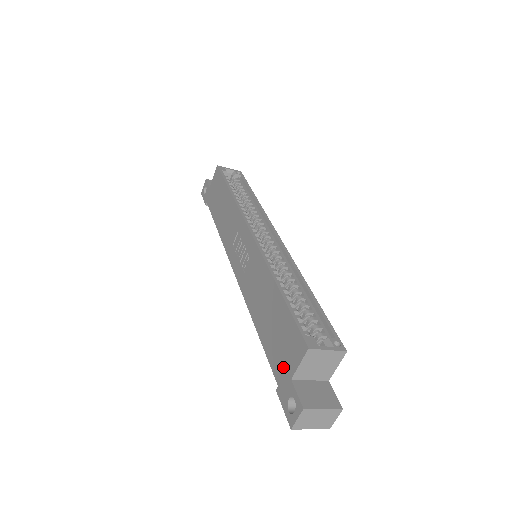
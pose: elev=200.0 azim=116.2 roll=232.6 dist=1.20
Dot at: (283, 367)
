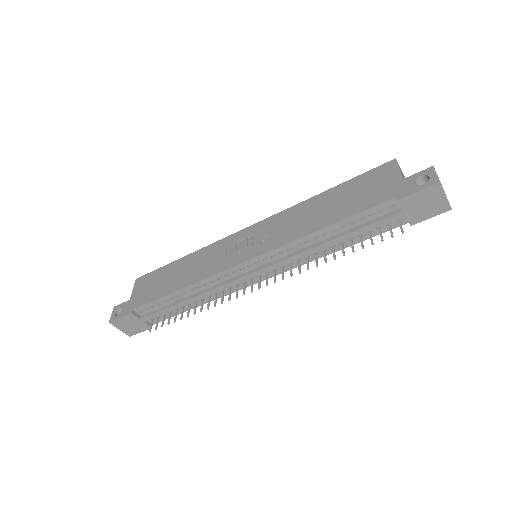
Dot at: (387, 188)
